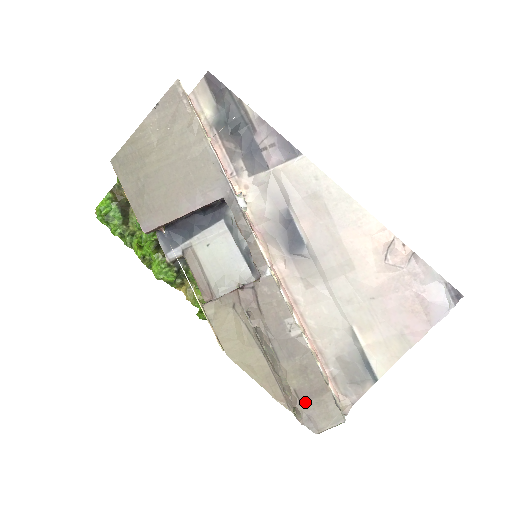
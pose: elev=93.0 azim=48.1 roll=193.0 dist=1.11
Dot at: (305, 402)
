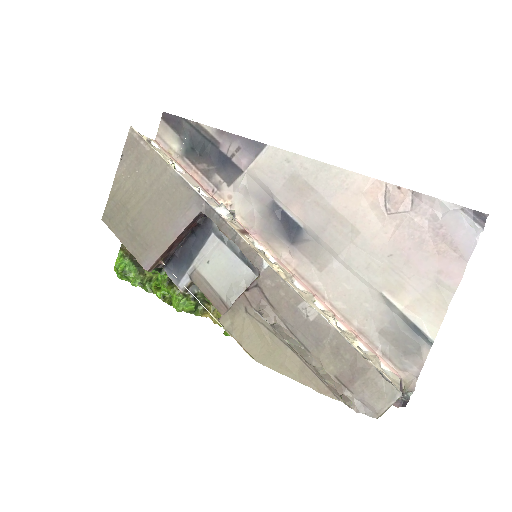
Dot at: (351, 386)
